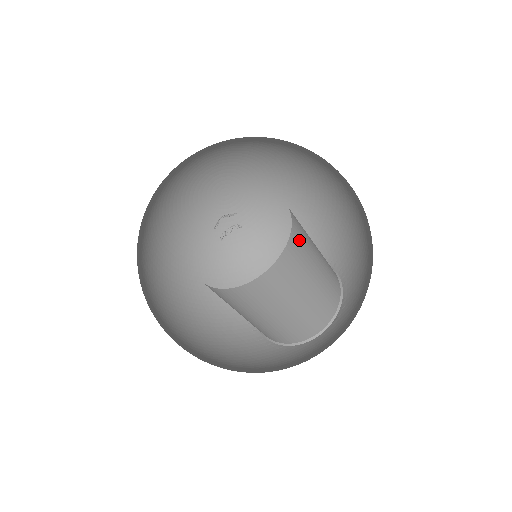
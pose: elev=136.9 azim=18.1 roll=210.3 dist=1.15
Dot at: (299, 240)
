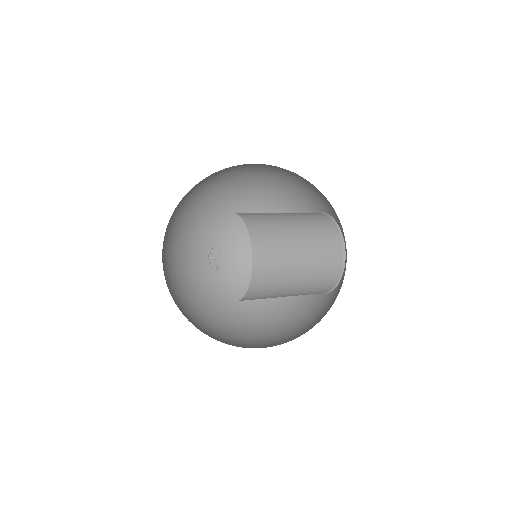
Dot at: (260, 227)
